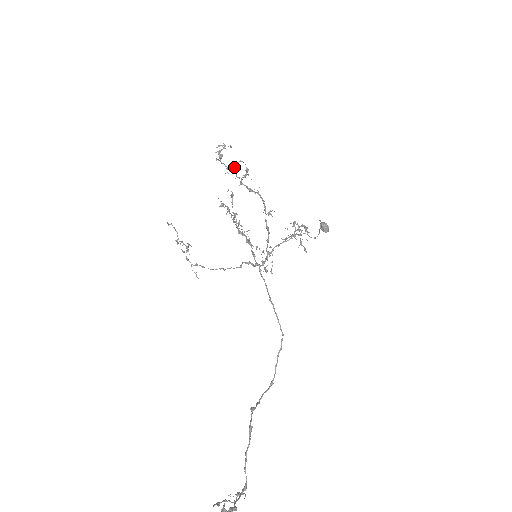
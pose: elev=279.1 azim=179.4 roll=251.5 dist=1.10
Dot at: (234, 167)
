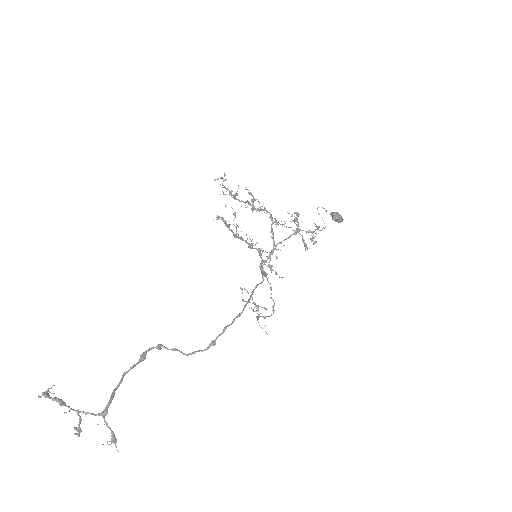
Dot at: (236, 193)
